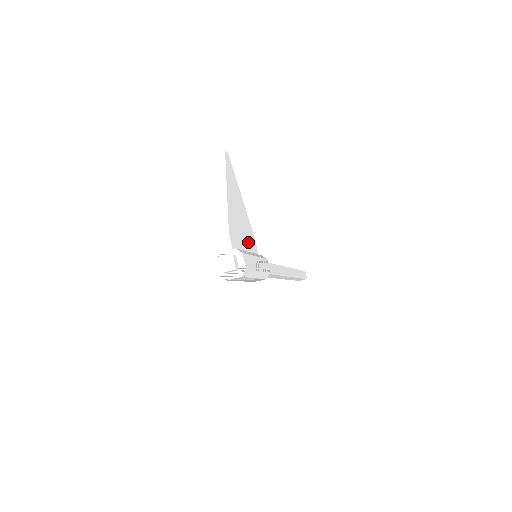
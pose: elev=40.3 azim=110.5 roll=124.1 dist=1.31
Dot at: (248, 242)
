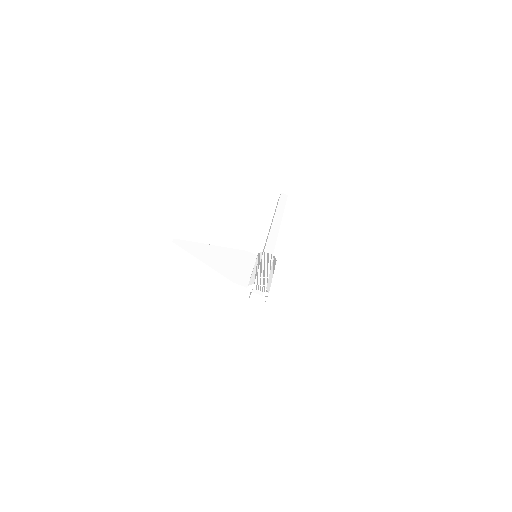
Dot at: (245, 262)
